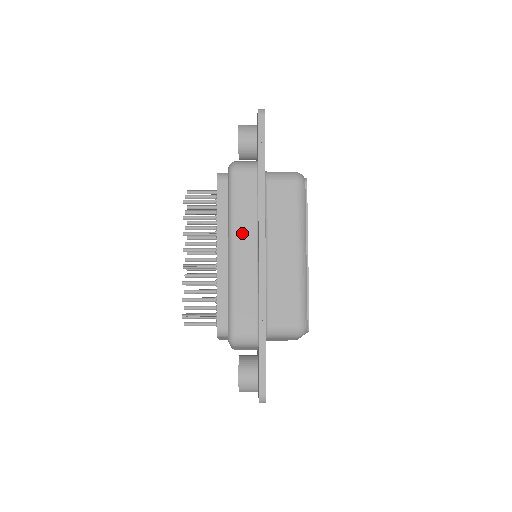
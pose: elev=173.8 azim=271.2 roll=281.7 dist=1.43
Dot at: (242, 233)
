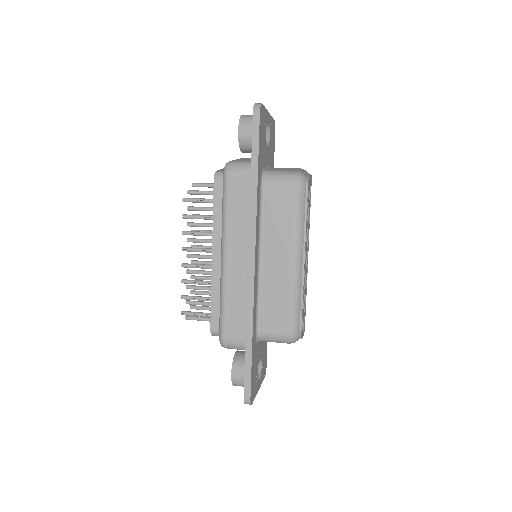
Dot at: (234, 240)
